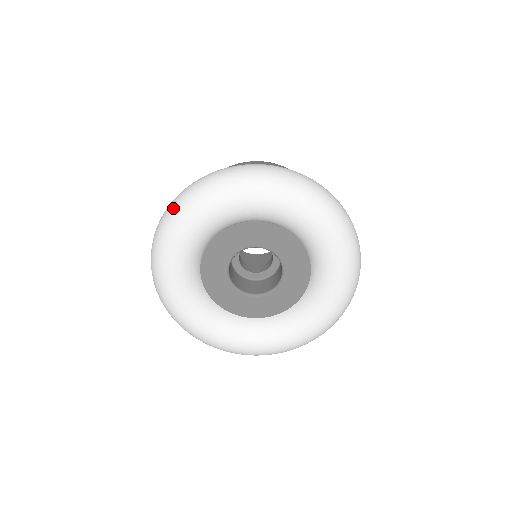
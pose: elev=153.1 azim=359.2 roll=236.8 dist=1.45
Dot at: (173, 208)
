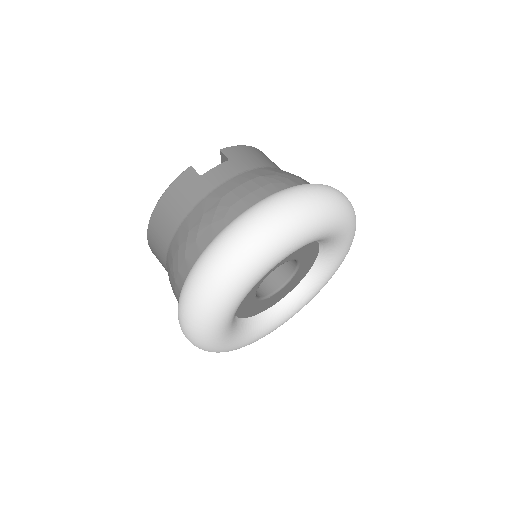
Dot at: (300, 214)
